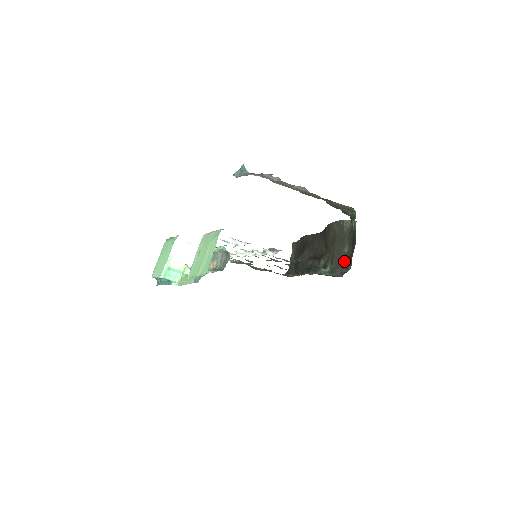
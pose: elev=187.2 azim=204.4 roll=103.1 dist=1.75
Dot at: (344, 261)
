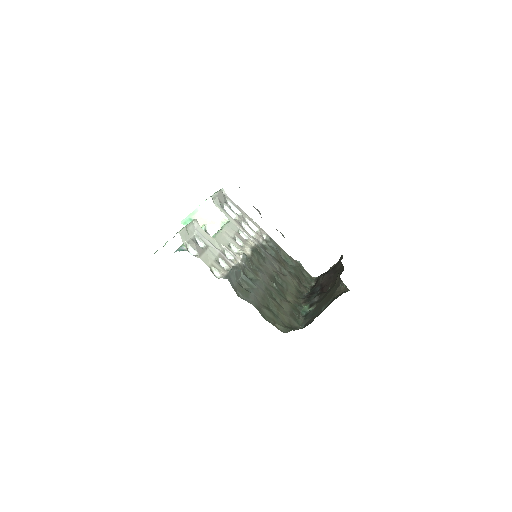
Dot at: (315, 316)
